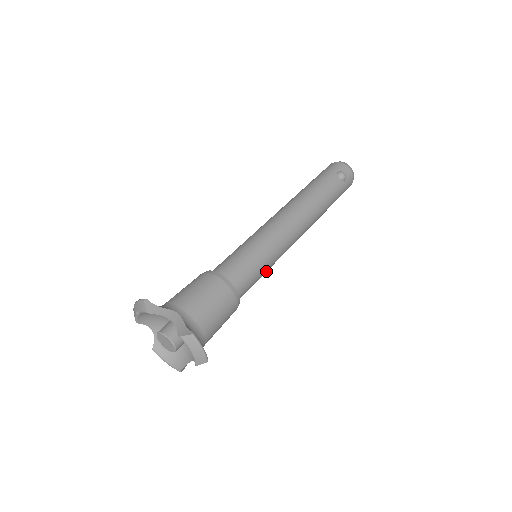
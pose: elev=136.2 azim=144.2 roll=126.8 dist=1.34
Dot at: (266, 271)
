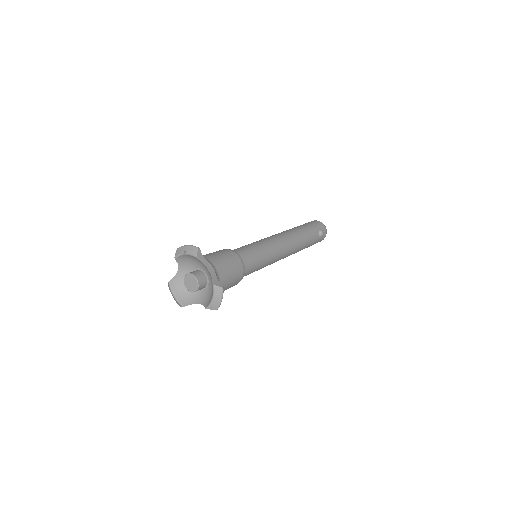
Dot at: occluded
